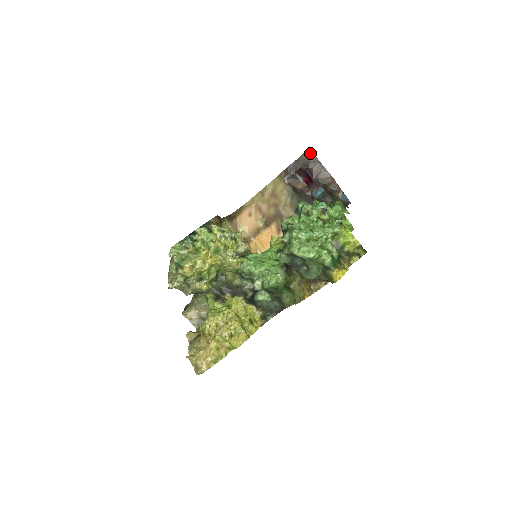
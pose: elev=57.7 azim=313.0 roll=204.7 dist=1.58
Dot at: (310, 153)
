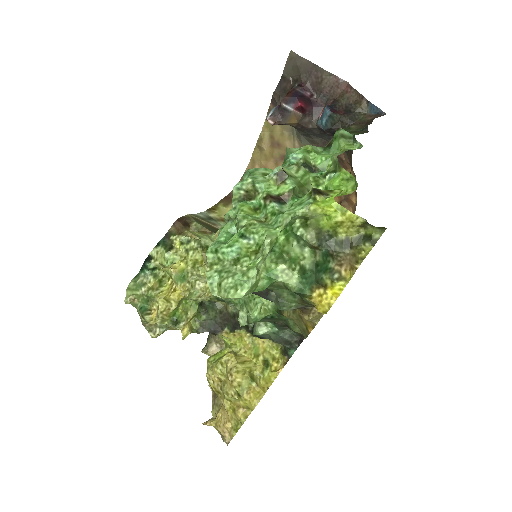
Dot at: (294, 58)
